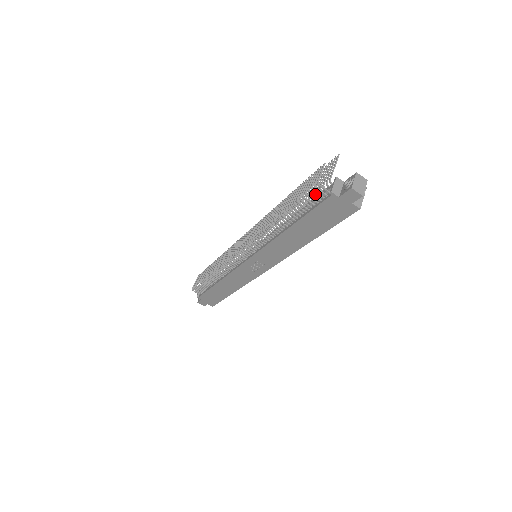
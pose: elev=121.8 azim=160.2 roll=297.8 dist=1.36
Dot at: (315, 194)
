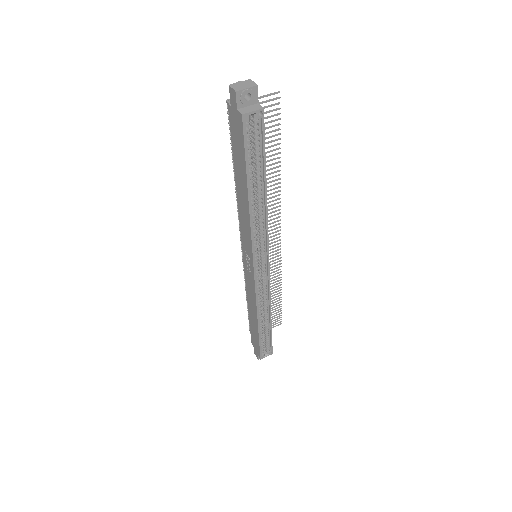
Dot at: occluded
